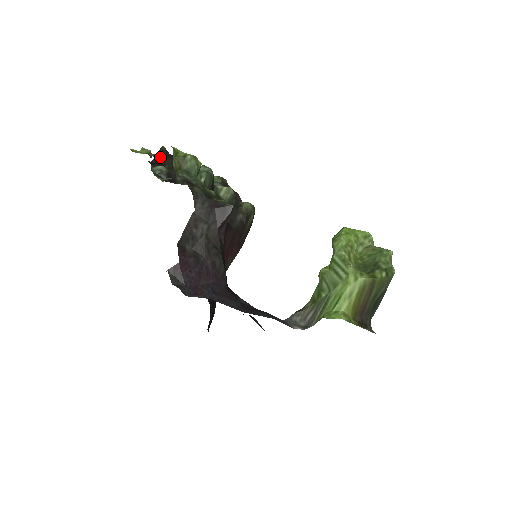
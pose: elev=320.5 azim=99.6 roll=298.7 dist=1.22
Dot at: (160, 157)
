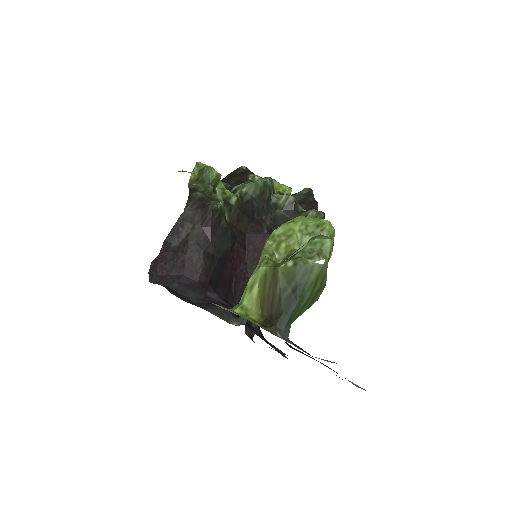
Dot at: (231, 176)
